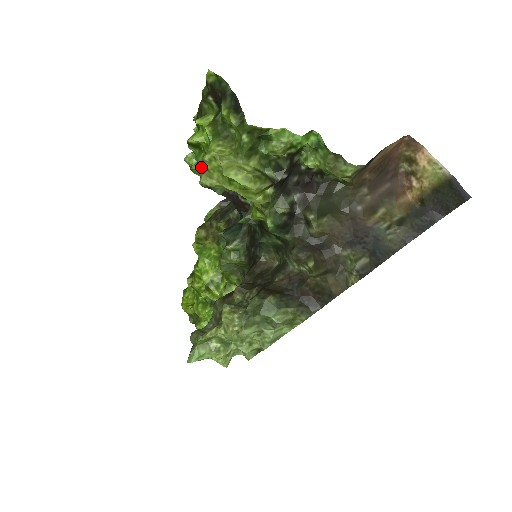
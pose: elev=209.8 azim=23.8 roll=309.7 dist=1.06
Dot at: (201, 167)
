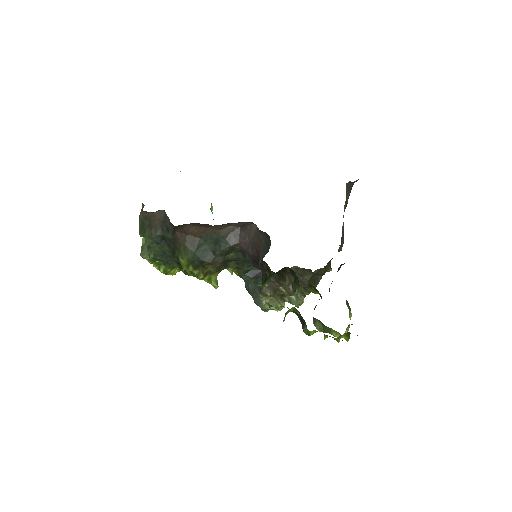
Dot at: occluded
